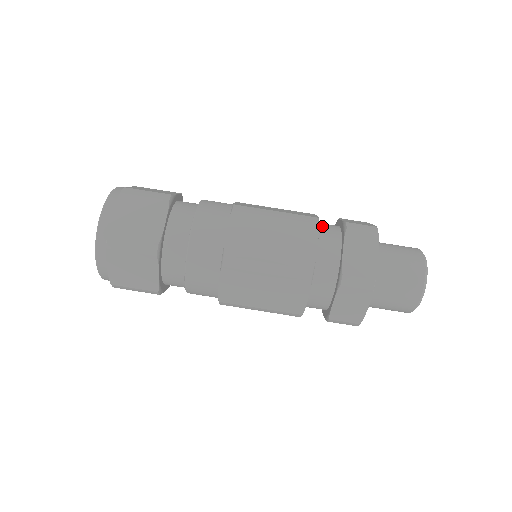
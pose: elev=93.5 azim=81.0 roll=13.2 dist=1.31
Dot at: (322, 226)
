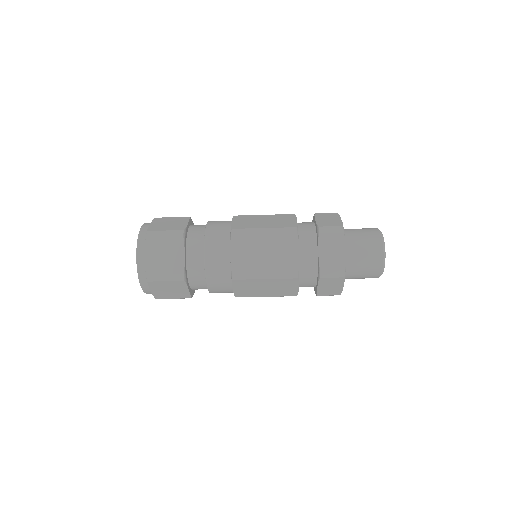
Dot at: (301, 230)
